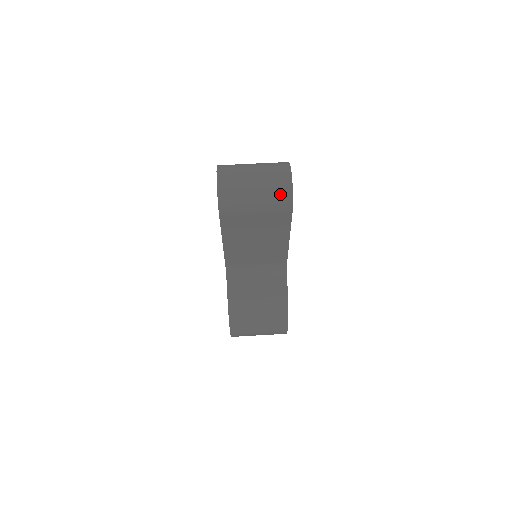
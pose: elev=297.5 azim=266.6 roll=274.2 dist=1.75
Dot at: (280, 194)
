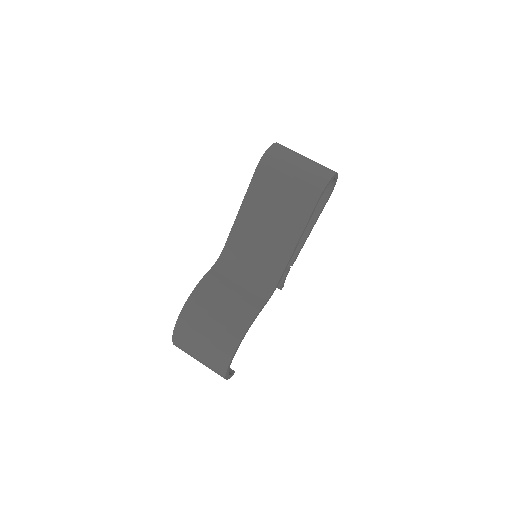
Dot at: (317, 177)
